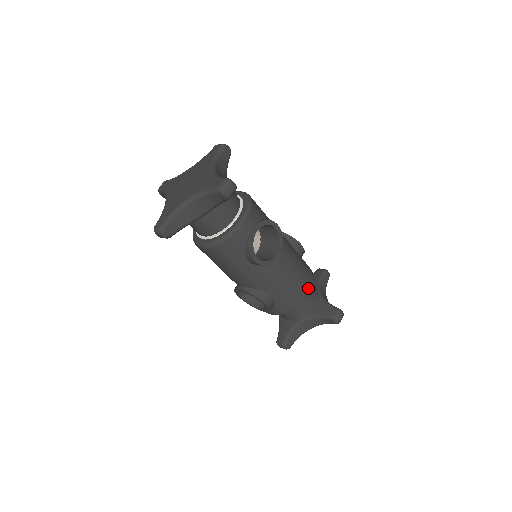
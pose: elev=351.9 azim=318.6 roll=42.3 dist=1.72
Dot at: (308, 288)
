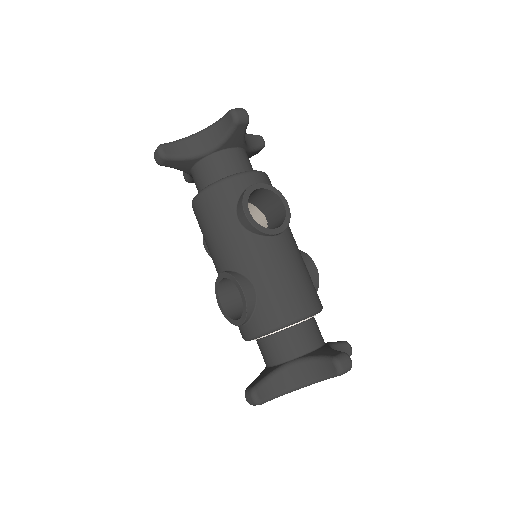
Dot at: (308, 306)
